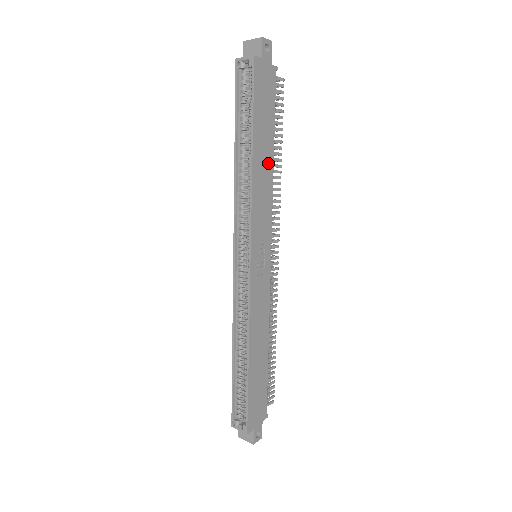
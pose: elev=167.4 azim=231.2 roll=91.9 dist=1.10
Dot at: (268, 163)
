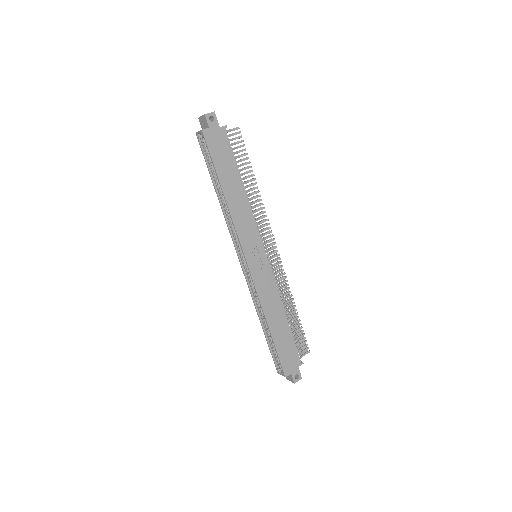
Dot at: (240, 193)
